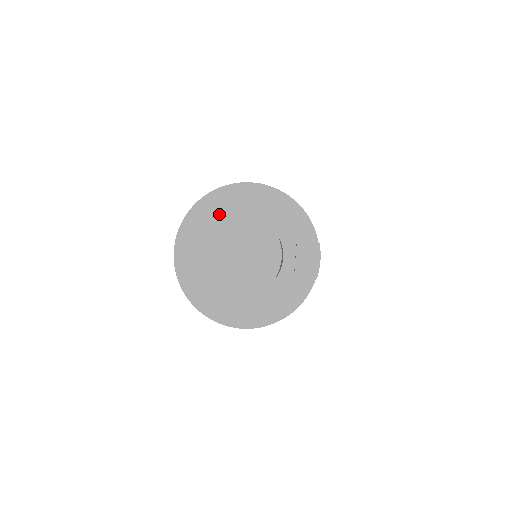
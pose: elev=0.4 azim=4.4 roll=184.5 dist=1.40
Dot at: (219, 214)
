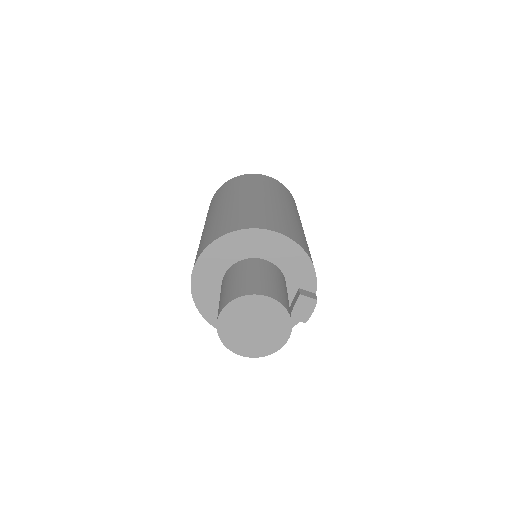
Dot at: (250, 296)
